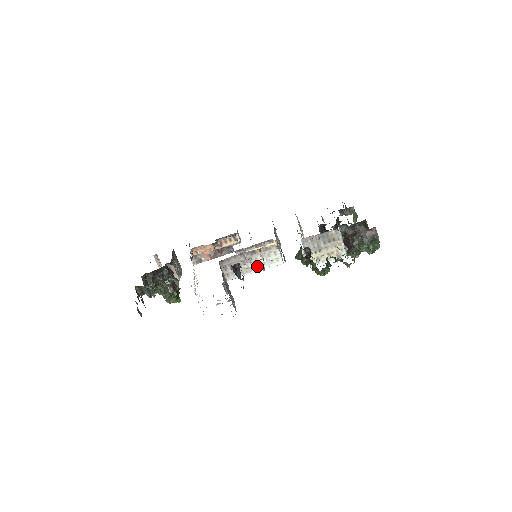
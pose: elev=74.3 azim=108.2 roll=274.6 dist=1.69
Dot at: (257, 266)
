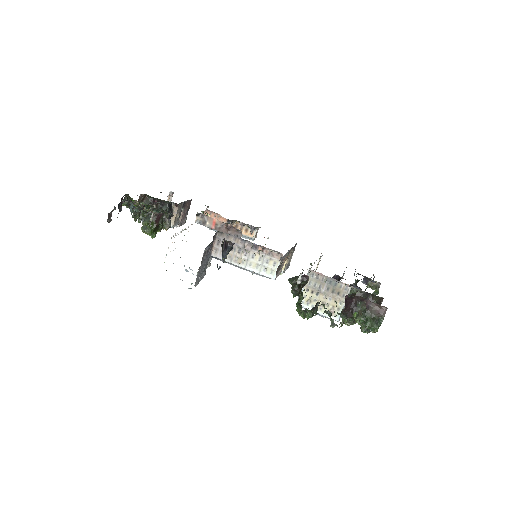
Dot at: (249, 263)
